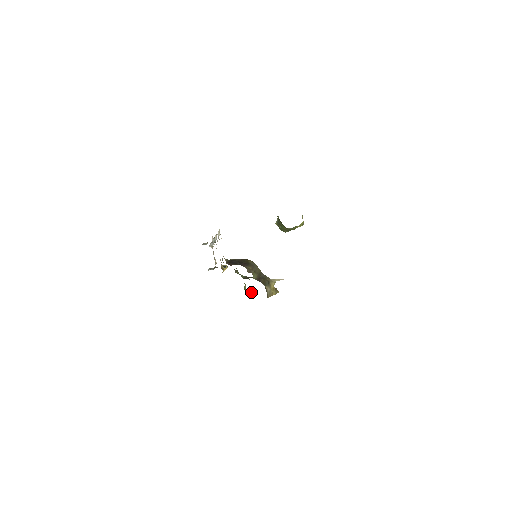
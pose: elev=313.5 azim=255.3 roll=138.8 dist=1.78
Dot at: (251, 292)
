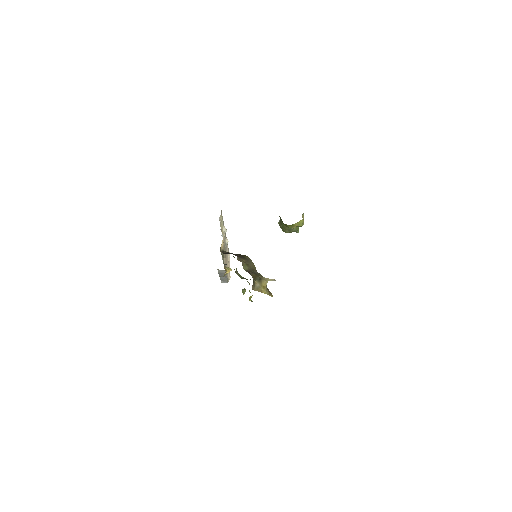
Dot at: occluded
